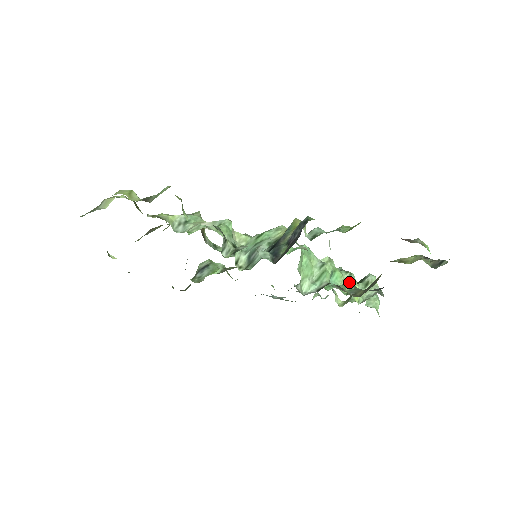
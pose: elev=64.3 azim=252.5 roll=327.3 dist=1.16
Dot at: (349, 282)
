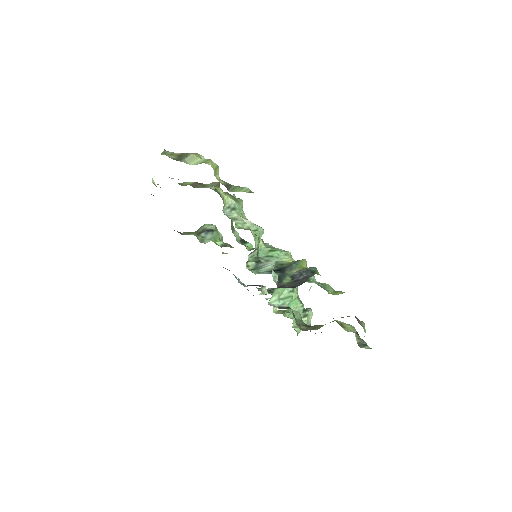
Dot at: occluded
